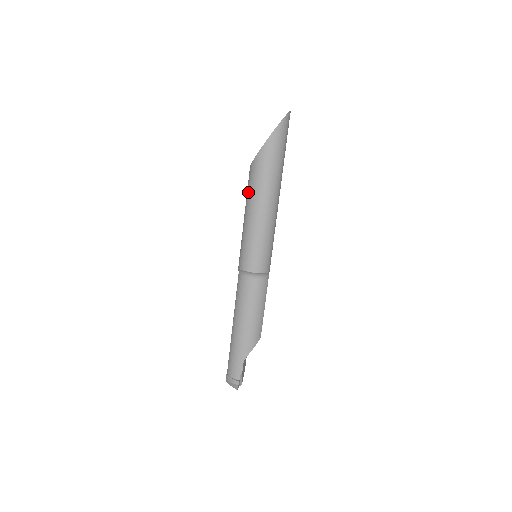
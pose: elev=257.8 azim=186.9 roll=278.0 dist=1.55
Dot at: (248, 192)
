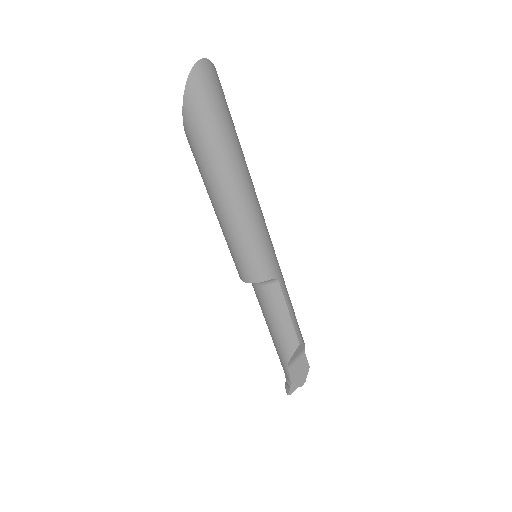
Dot at: occluded
